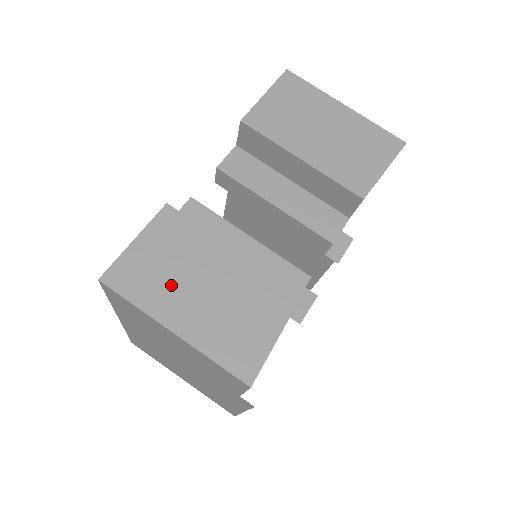
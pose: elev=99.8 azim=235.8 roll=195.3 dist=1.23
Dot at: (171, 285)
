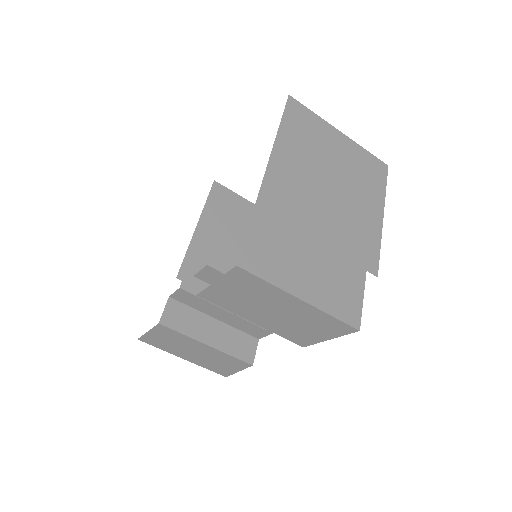
Dot at: (176, 348)
